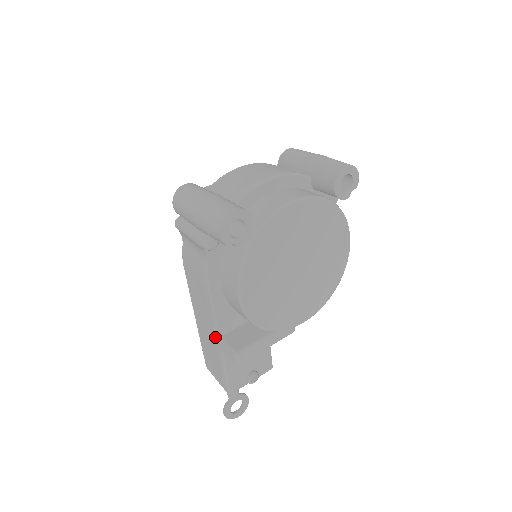
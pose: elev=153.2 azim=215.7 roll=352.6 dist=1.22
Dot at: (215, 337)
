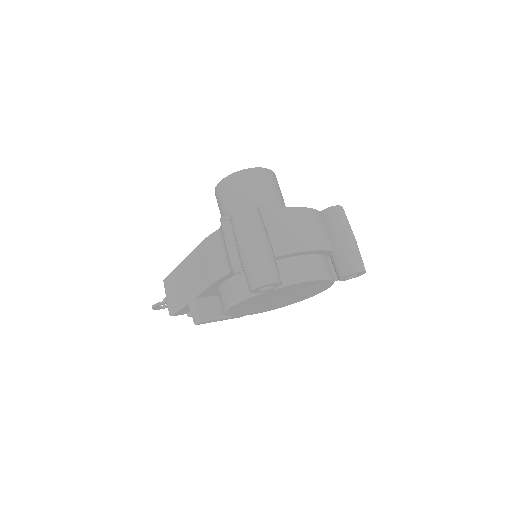
Dot at: (191, 295)
